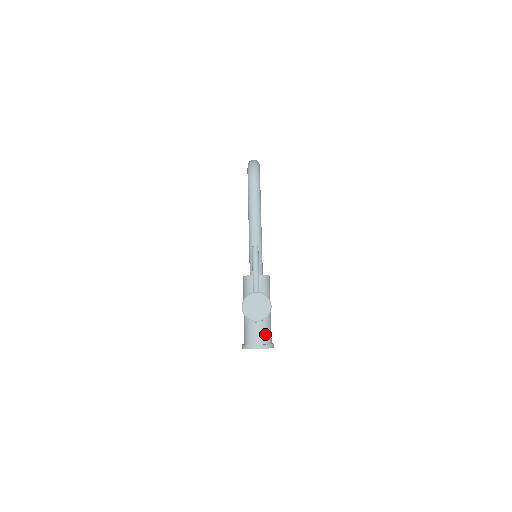
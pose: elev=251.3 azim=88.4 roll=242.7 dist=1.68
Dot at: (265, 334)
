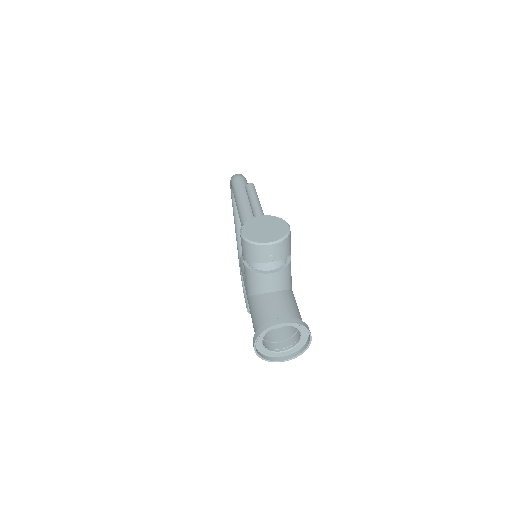
Dot at: (290, 308)
